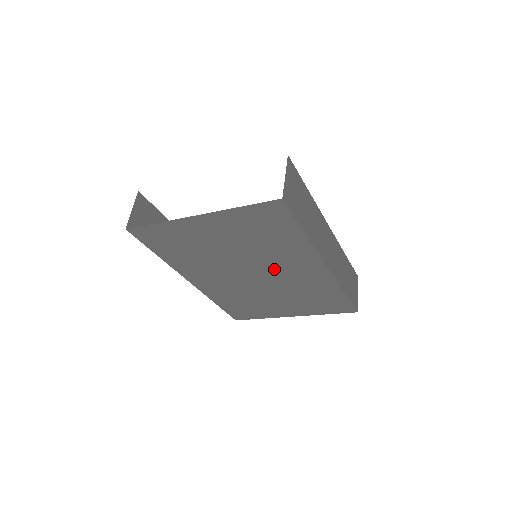
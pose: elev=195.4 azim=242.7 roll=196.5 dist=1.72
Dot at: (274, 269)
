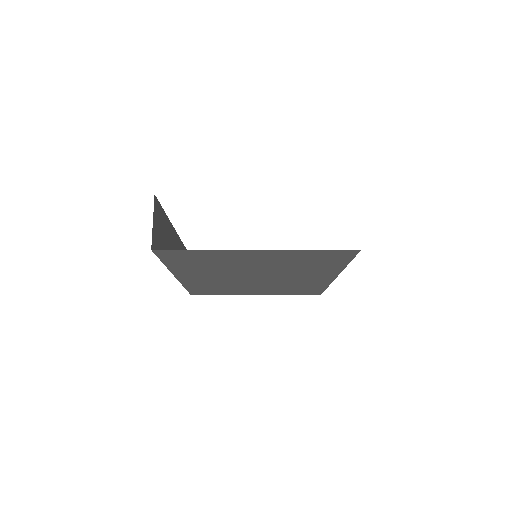
Dot at: (283, 277)
